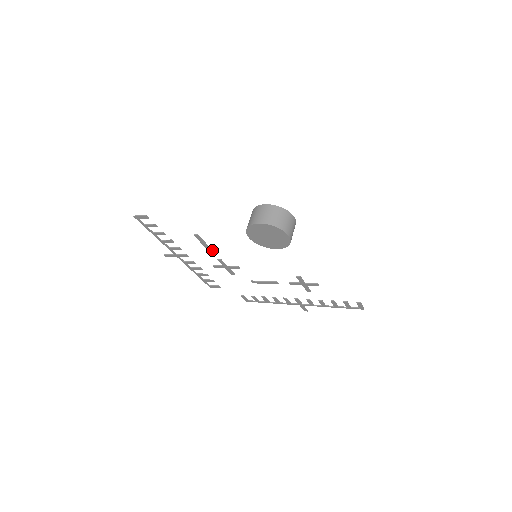
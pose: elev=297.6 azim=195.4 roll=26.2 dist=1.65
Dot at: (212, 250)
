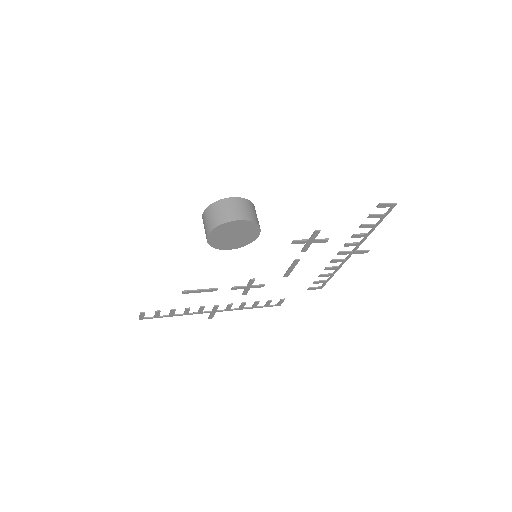
Dot at: (214, 289)
